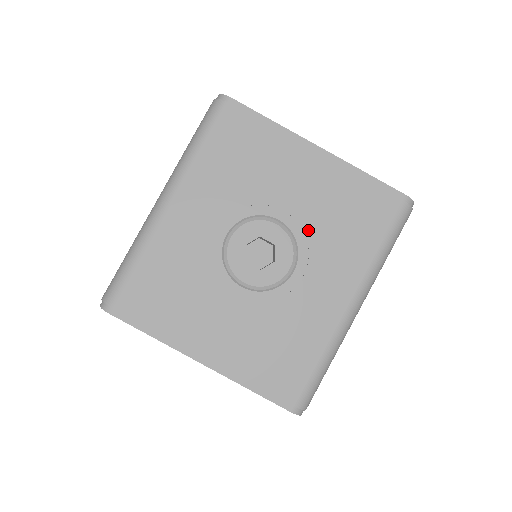
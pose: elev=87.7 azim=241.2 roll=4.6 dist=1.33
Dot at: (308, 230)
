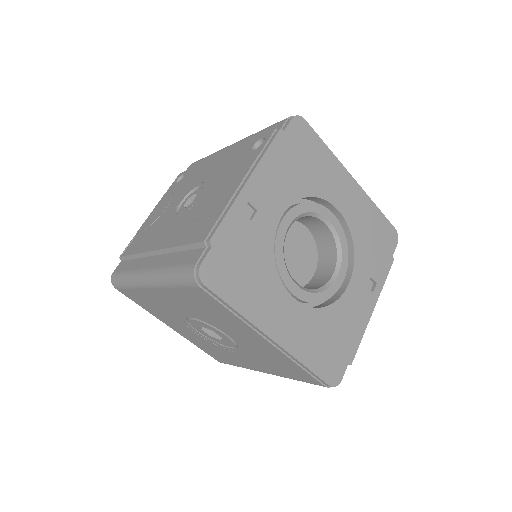
Dot at: (247, 349)
